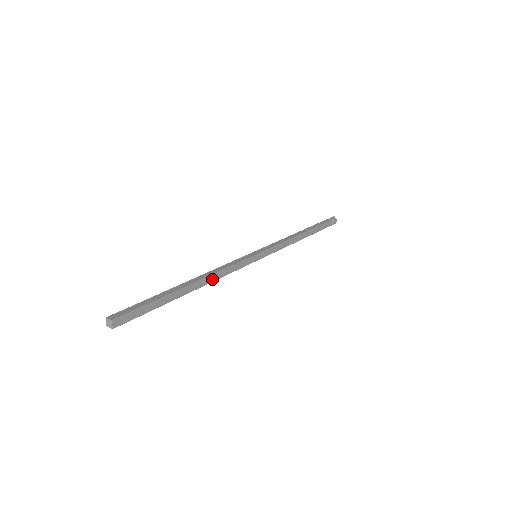
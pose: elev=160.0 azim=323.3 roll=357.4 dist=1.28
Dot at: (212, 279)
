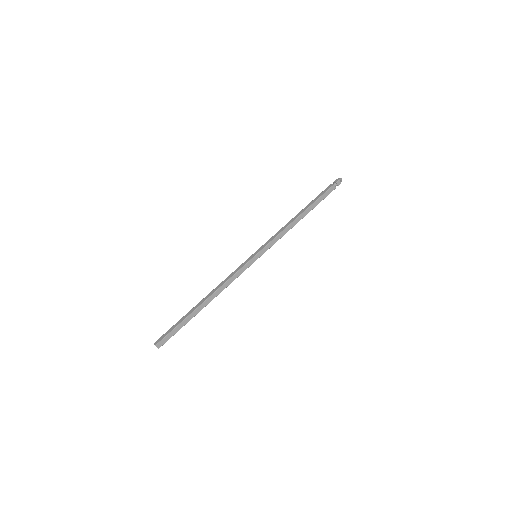
Dot at: (219, 292)
